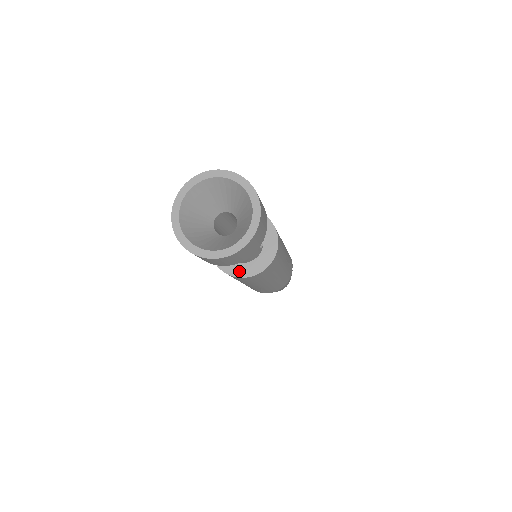
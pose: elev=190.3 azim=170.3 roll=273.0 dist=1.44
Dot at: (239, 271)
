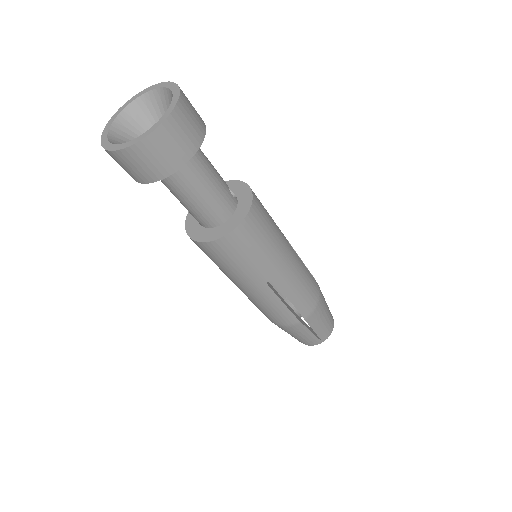
Dot at: (223, 231)
